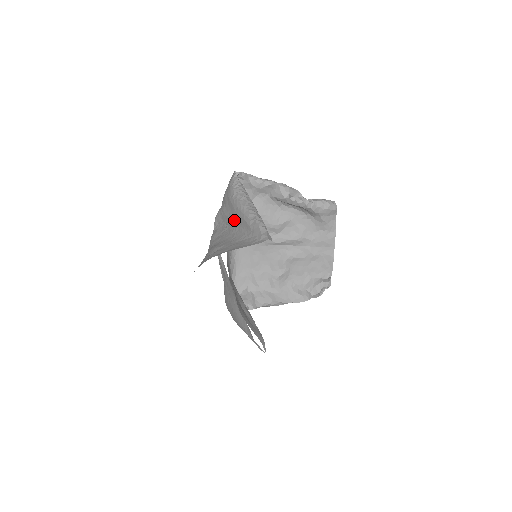
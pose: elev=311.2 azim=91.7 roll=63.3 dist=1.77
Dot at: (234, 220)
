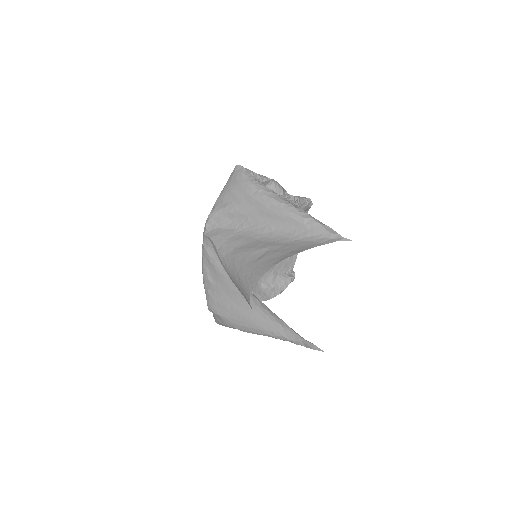
Dot at: (264, 218)
